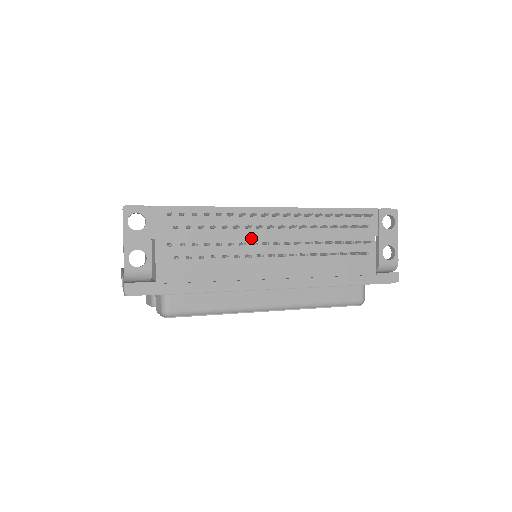
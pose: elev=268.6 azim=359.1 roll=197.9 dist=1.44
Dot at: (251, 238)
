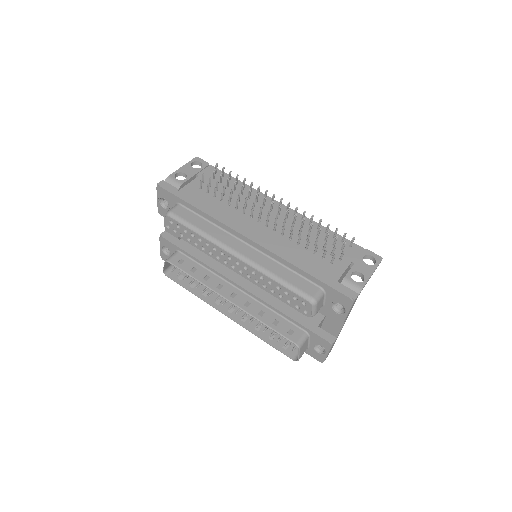
Dot at: (255, 208)
